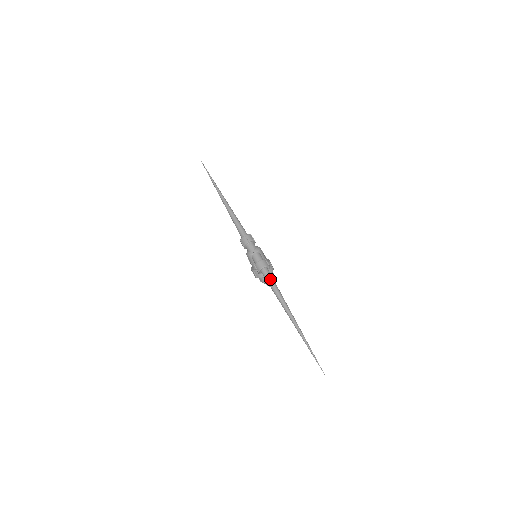
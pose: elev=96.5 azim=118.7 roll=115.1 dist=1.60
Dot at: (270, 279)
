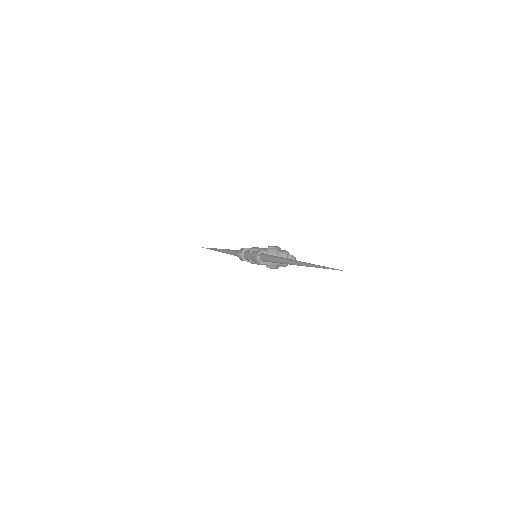
Dot at: (267, 258)
